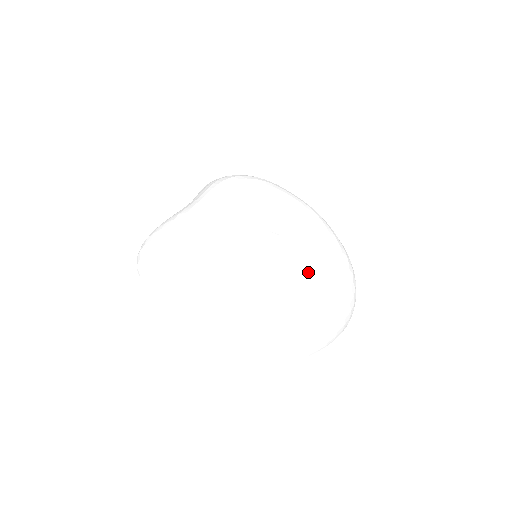
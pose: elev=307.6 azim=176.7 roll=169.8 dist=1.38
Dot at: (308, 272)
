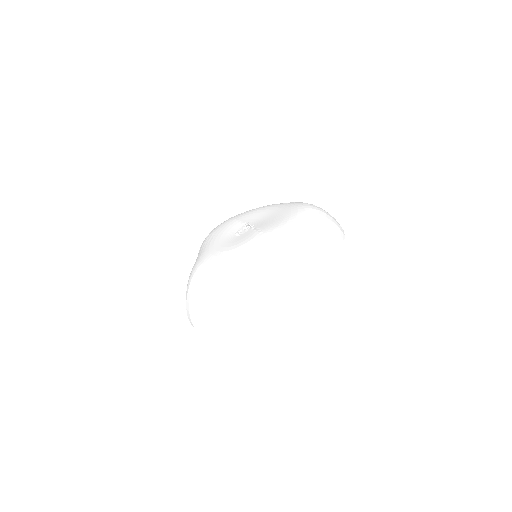
Dot at: (280, 222)
